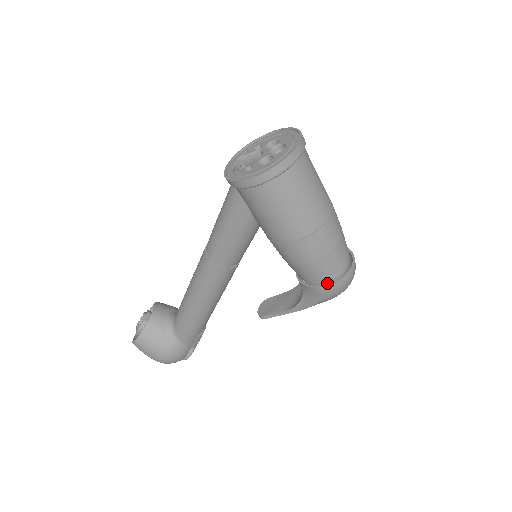
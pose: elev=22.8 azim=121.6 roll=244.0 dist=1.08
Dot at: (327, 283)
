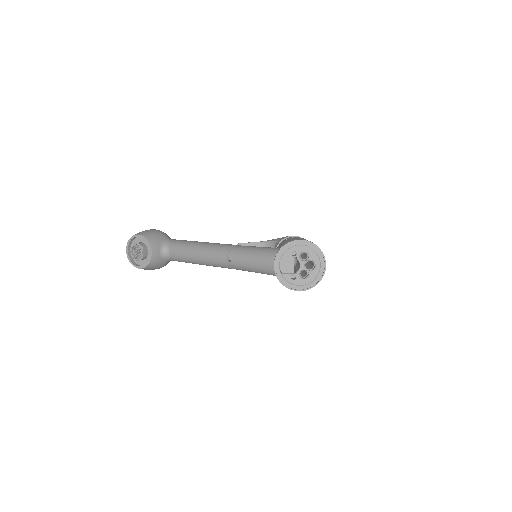
Dot at: occluded
